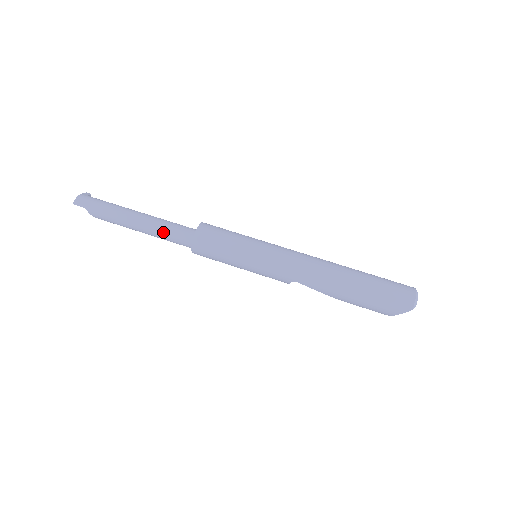
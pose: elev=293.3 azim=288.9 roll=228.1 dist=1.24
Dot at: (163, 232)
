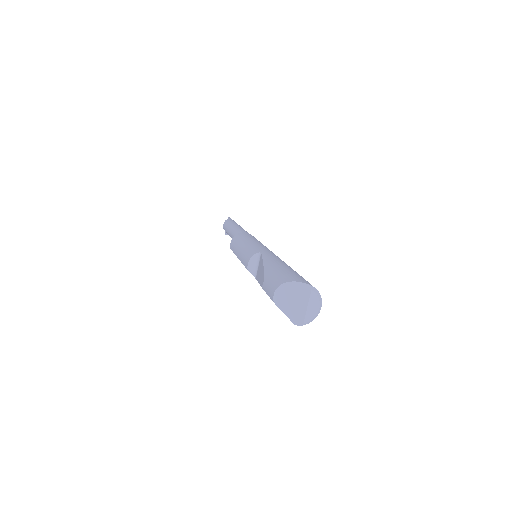
Dot at: (242, 228)
